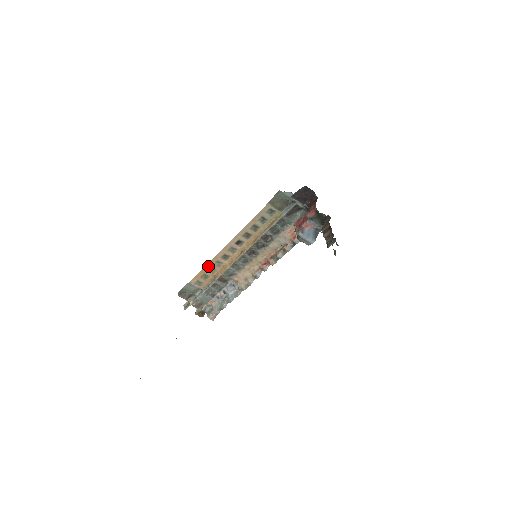
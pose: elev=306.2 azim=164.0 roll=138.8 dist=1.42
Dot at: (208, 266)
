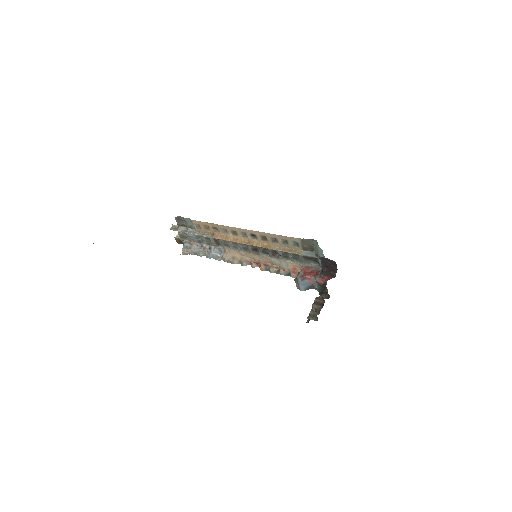
Dot at: (216, 225)
